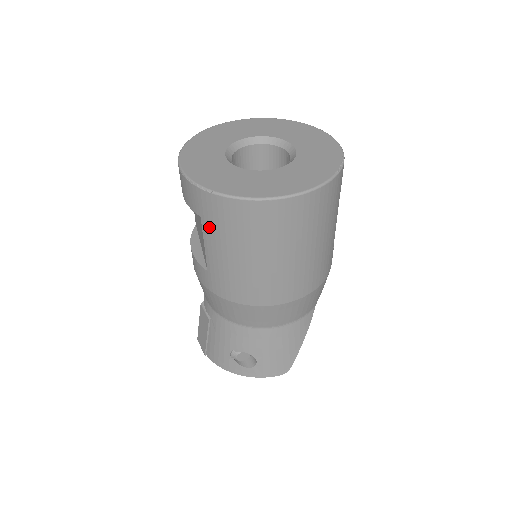
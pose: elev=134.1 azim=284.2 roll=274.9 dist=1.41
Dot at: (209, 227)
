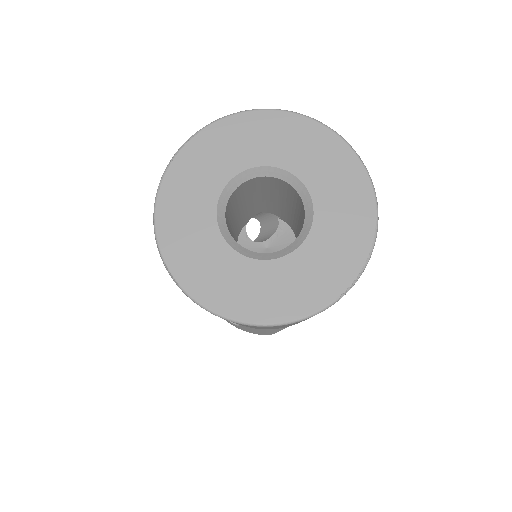
Dot at: occluded
